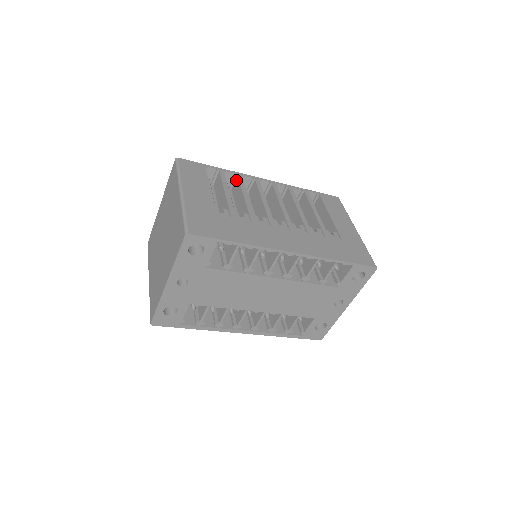
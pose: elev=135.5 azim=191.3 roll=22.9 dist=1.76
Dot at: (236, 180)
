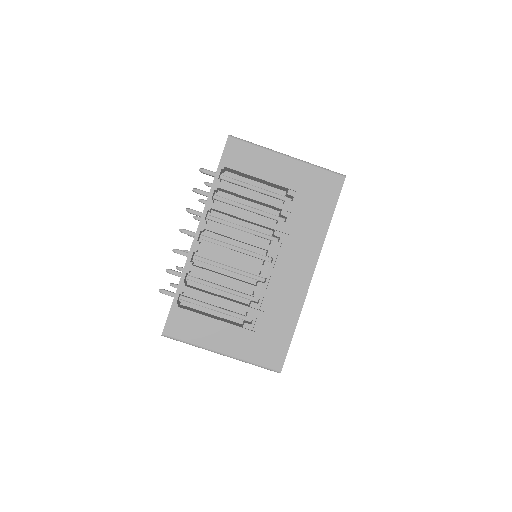
Dot at: occluded
